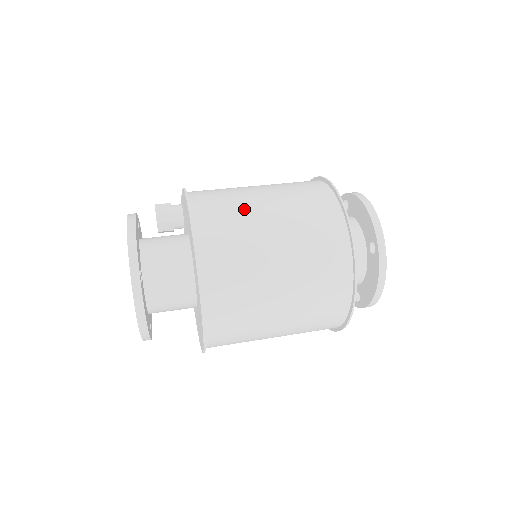
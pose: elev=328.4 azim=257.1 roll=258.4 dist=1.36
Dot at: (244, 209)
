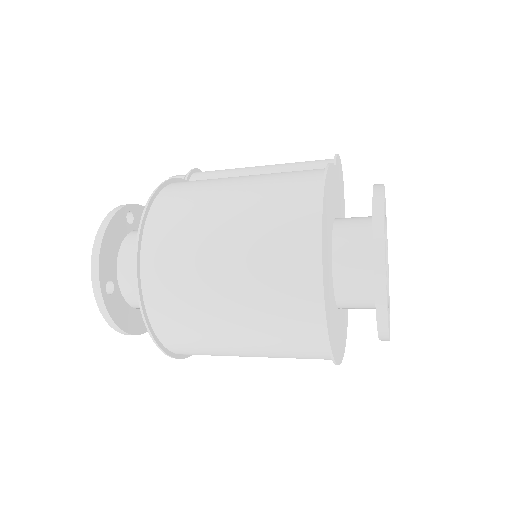
Dot at: (199, 230)
